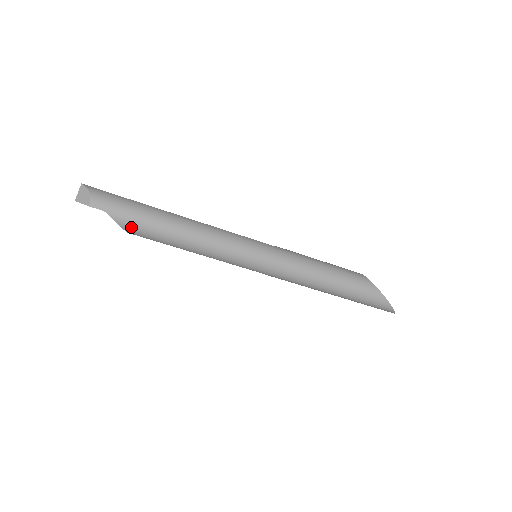
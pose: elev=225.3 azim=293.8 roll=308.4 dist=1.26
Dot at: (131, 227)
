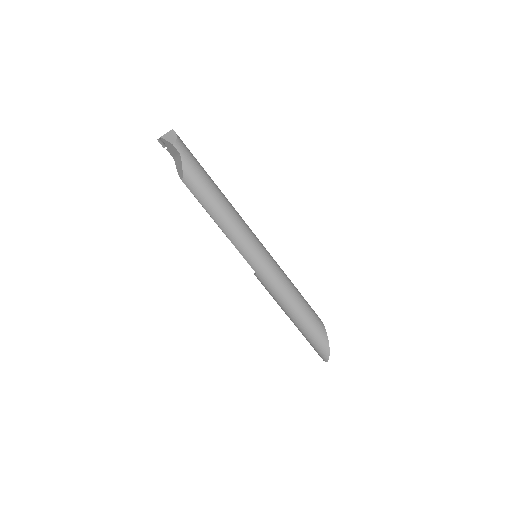
Dot at: (190, 177)
